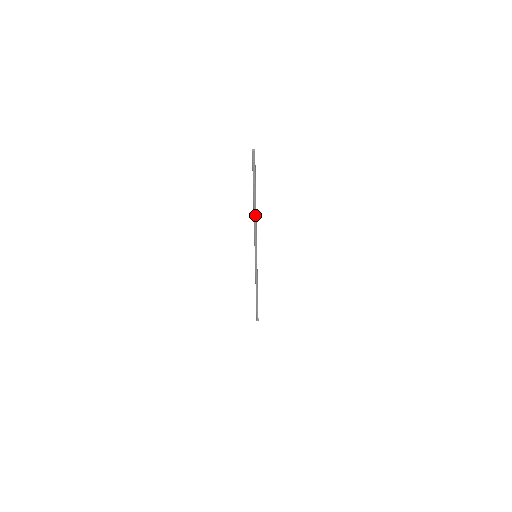
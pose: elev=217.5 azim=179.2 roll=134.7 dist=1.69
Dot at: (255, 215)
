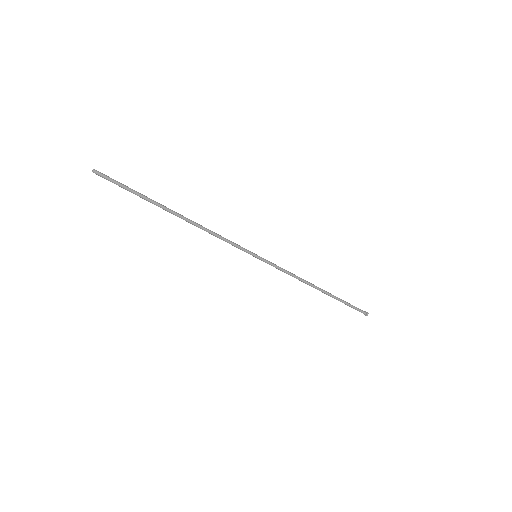
Dot at: (189, 222)
